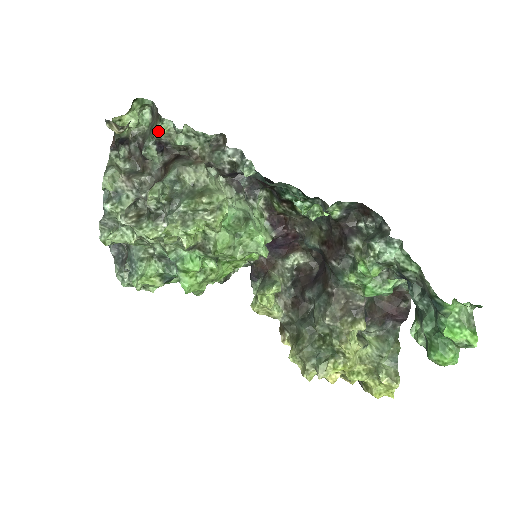
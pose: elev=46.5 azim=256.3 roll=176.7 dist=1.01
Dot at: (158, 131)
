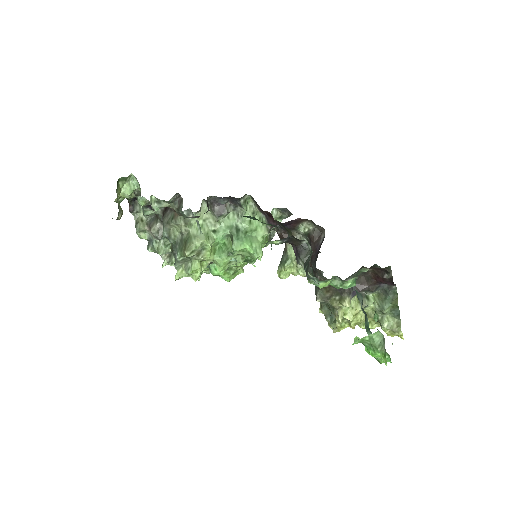
Dot at: occluded
